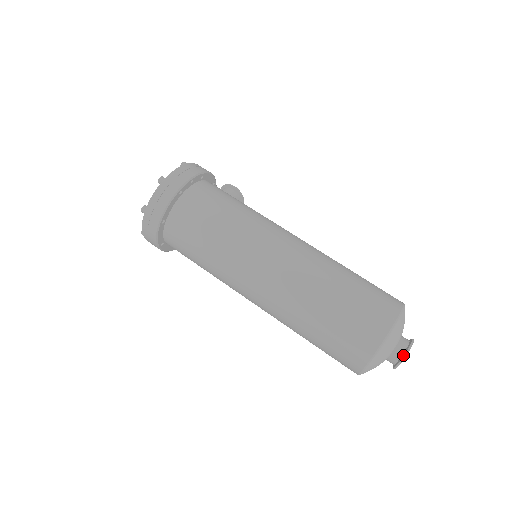
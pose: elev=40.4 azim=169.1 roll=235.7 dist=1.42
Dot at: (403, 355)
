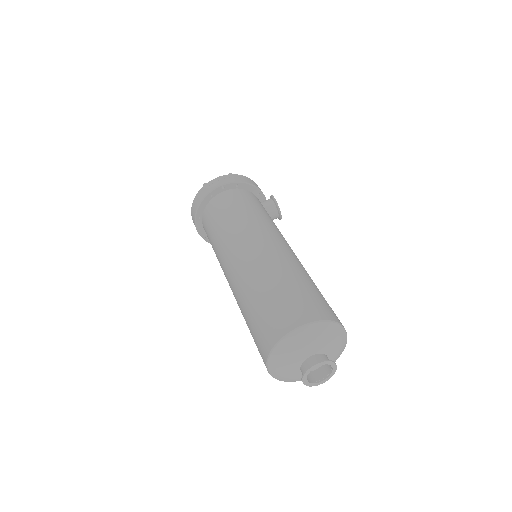
Dot at: (305, 370)
